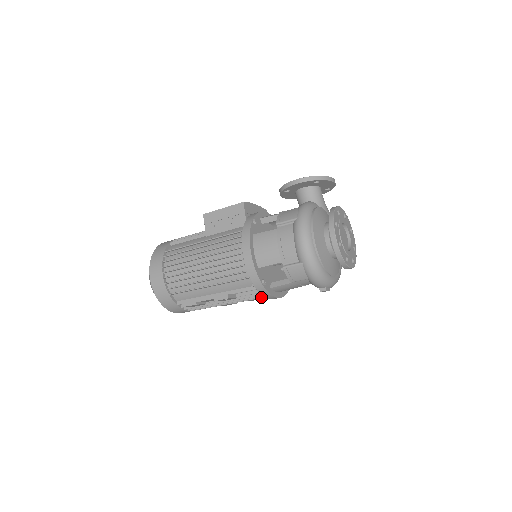
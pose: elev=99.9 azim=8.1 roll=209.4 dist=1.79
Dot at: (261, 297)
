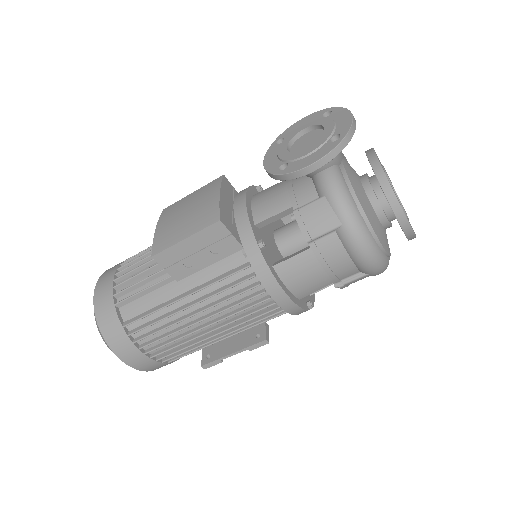
Dot at: occluded
